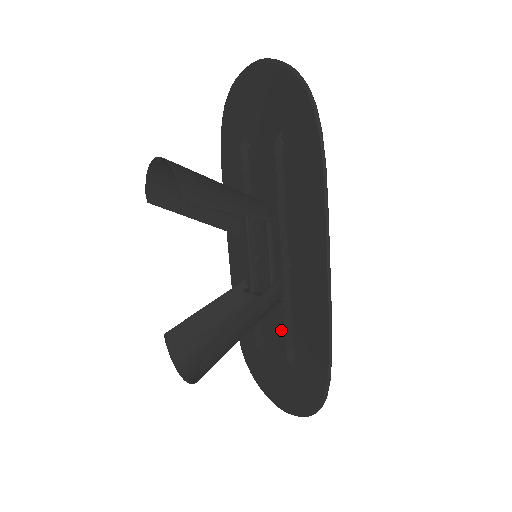
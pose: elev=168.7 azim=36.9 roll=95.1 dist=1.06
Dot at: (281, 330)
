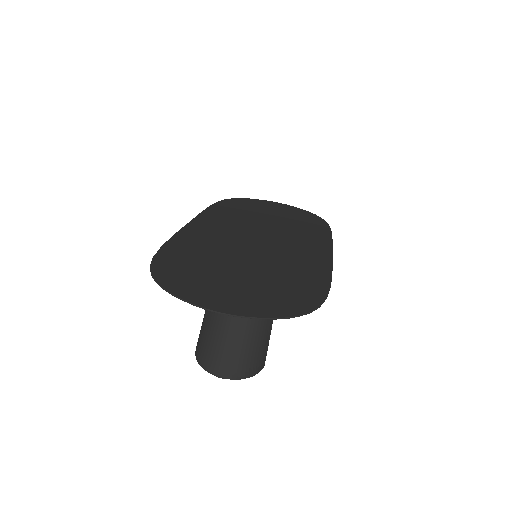
Dot at: occluded
